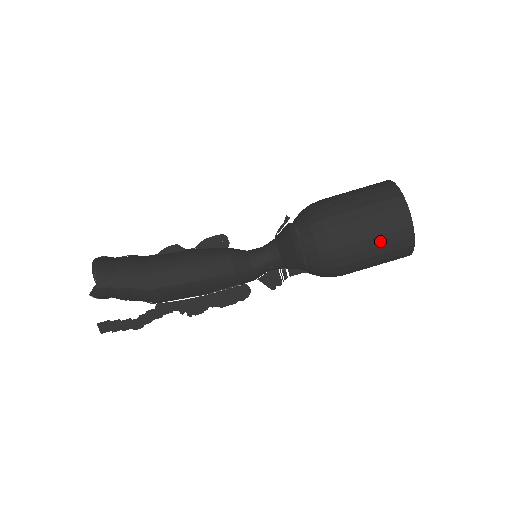
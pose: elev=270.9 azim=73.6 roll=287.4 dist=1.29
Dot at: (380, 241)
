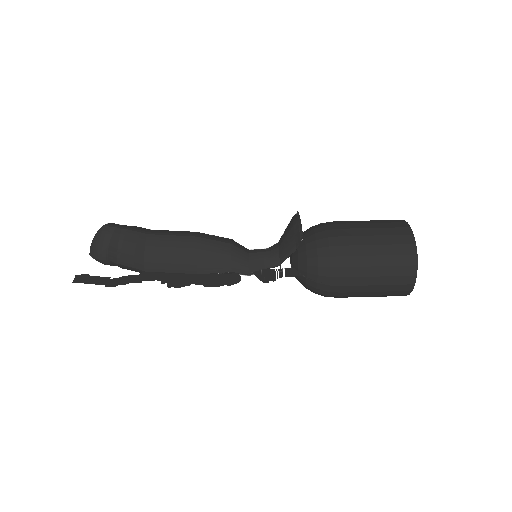
Dot at: (377, 232)
